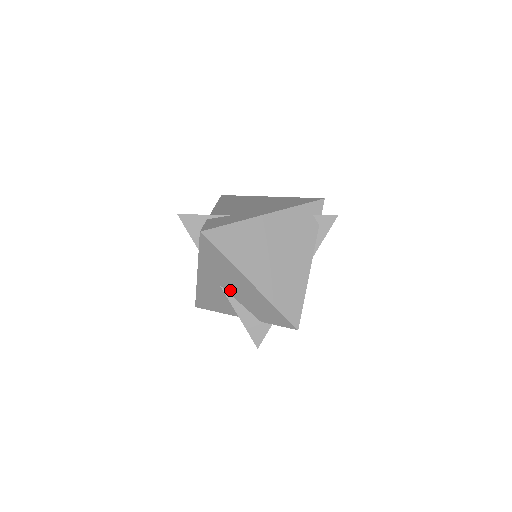
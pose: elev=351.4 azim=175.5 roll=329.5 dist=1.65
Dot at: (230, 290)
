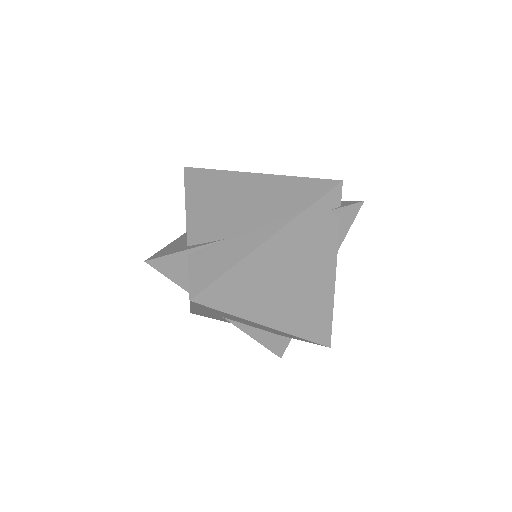
Dot at: (238, 321)
